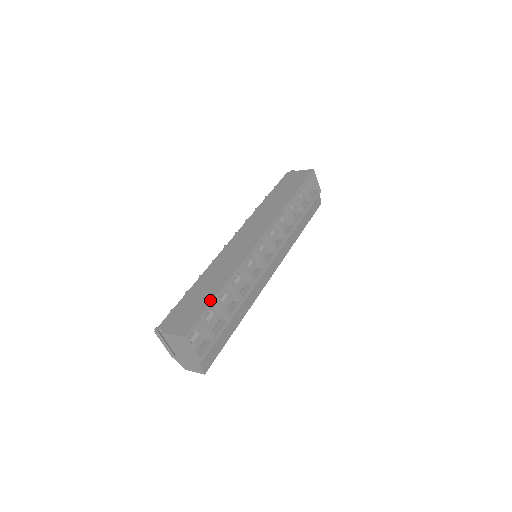
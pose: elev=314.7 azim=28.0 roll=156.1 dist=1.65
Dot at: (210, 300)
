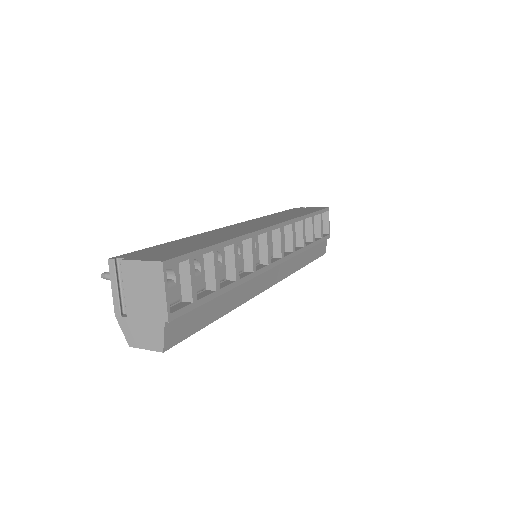
Dot at: (205, 245)
